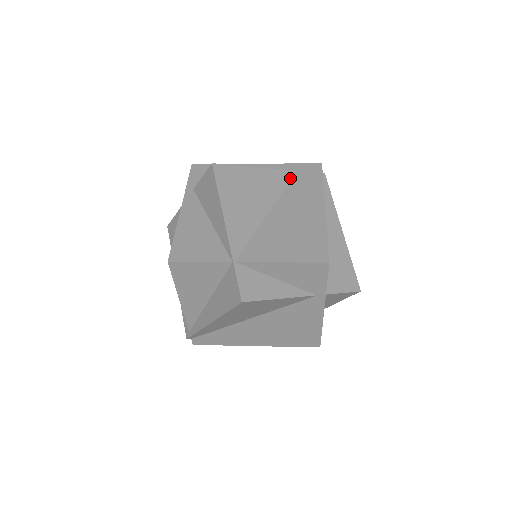
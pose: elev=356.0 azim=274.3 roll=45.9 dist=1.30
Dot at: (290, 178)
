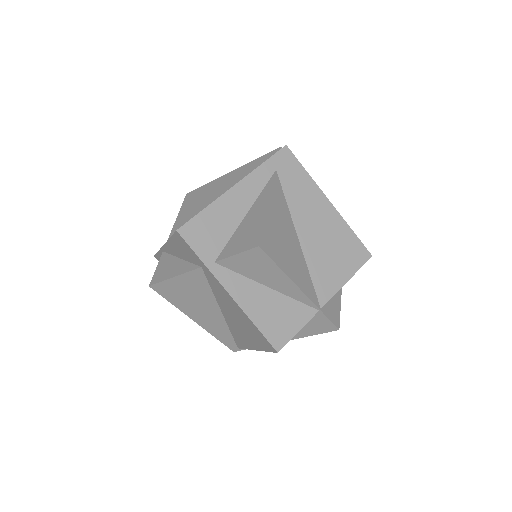
Dot at: (280, 185)
